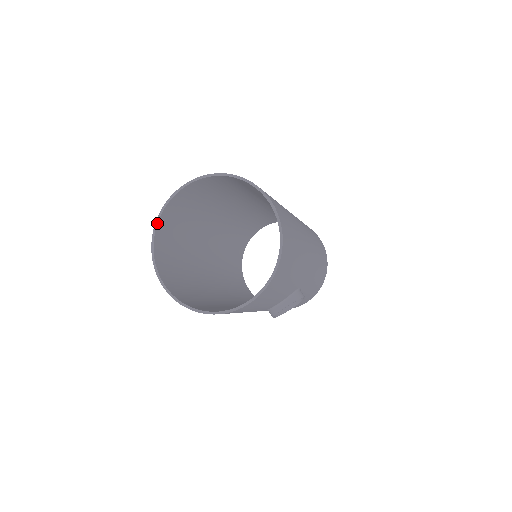
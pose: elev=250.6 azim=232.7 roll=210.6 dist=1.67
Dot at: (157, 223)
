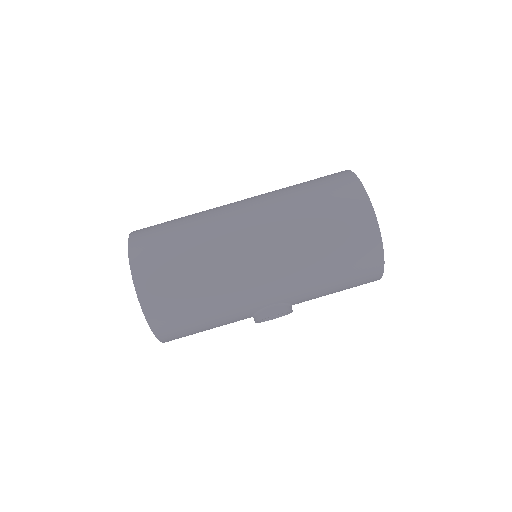
Dot at: occluded
